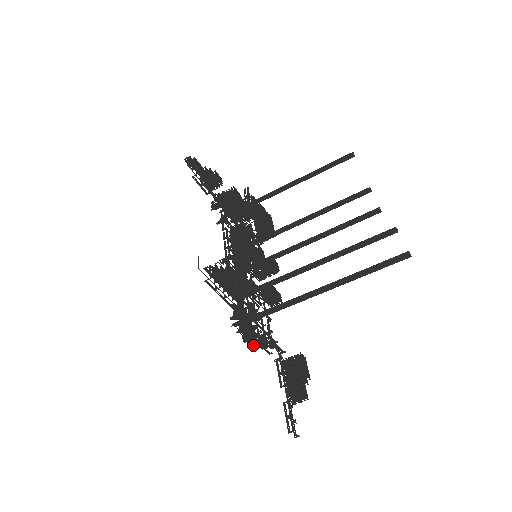
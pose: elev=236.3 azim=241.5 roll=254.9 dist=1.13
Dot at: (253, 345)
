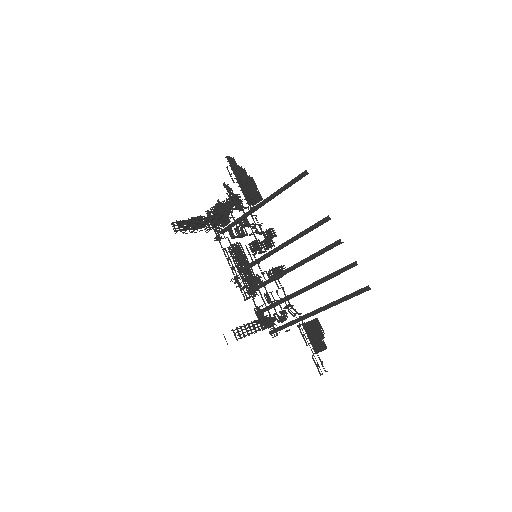
Dot at: occluded
